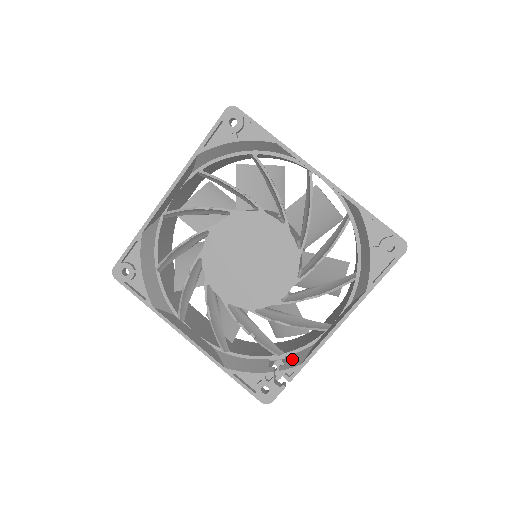
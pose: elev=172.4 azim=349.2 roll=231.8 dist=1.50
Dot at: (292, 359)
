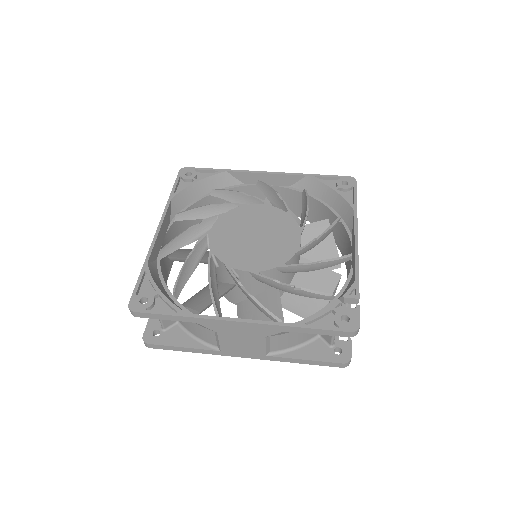
Dot at: (345, 290)
